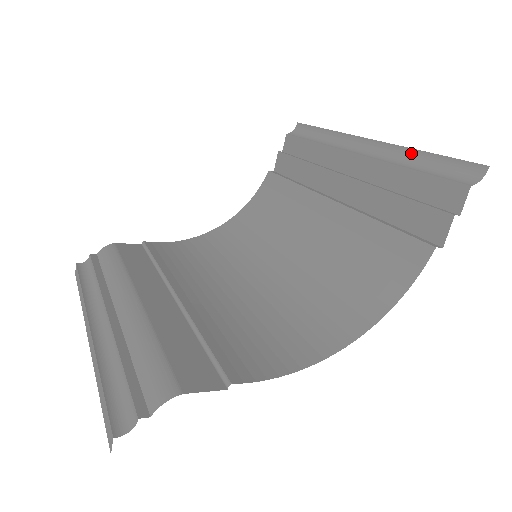
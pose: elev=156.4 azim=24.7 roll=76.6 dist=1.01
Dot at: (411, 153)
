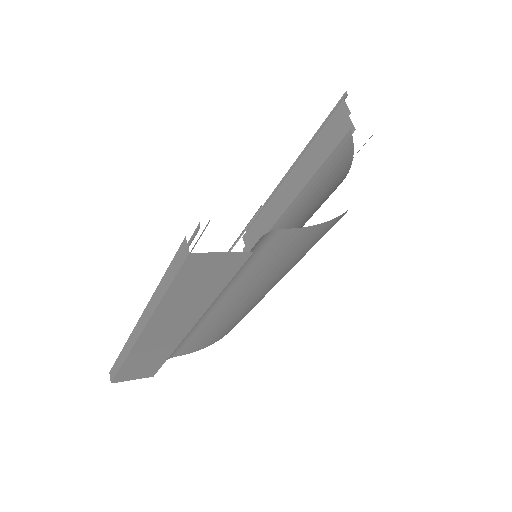
Dot at: occluded
